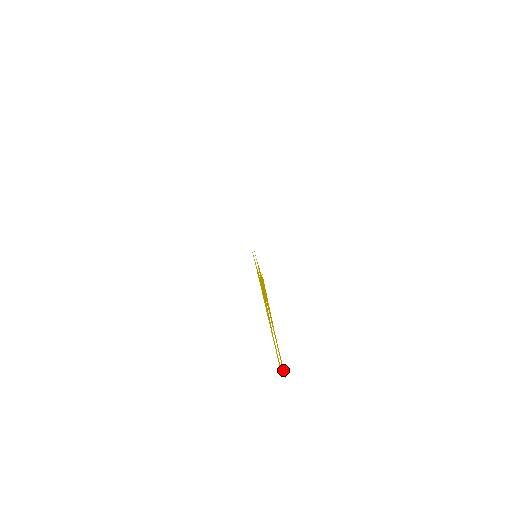
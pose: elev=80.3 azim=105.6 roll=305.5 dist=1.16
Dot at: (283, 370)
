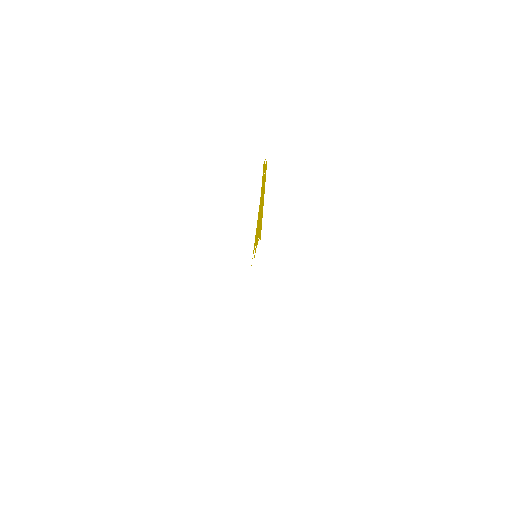
Dot at: (266, 165)
